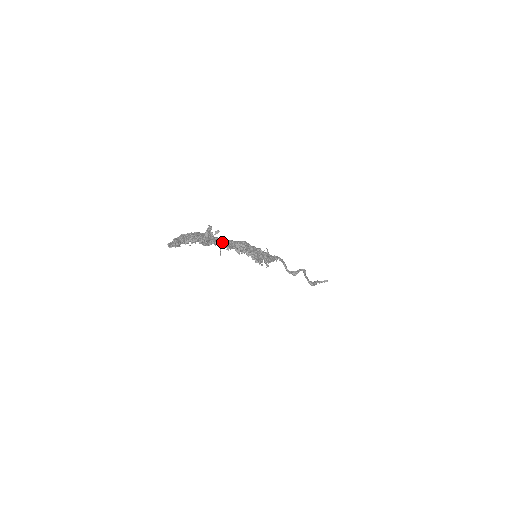
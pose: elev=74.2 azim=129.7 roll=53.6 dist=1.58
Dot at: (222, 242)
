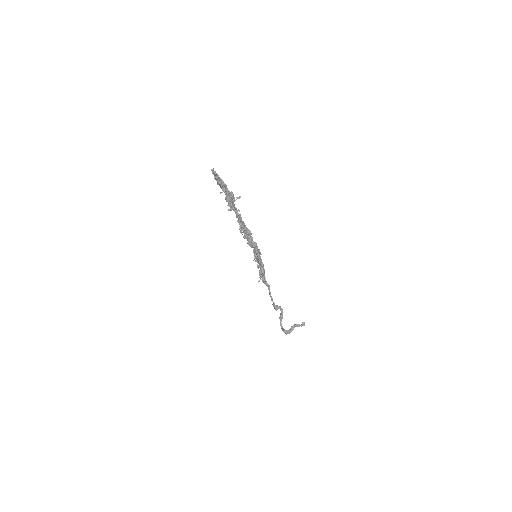
Dot at: (238, 215)
